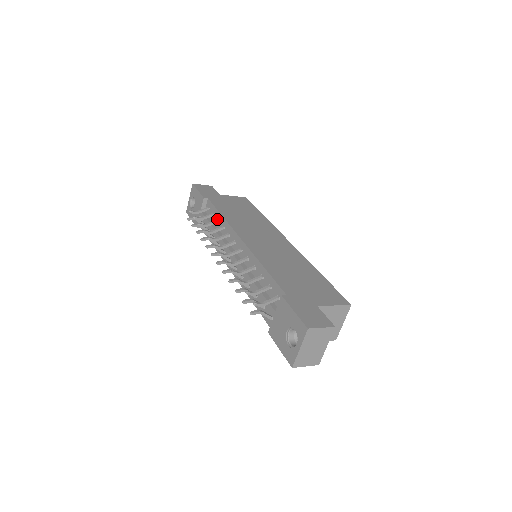
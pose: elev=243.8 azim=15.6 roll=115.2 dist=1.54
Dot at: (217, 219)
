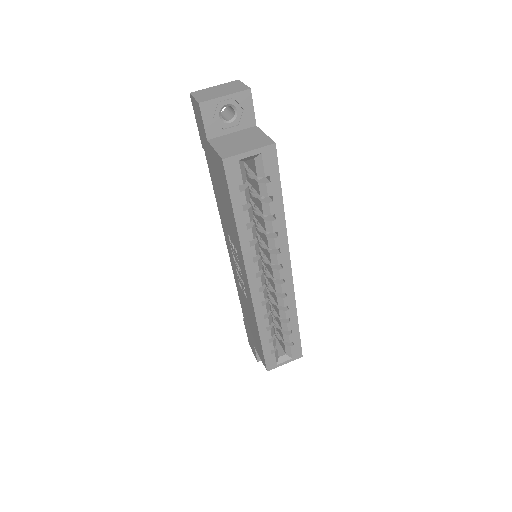
Dot at: occluded
